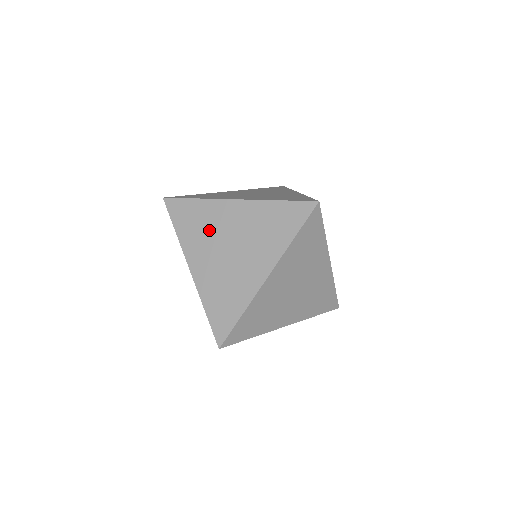
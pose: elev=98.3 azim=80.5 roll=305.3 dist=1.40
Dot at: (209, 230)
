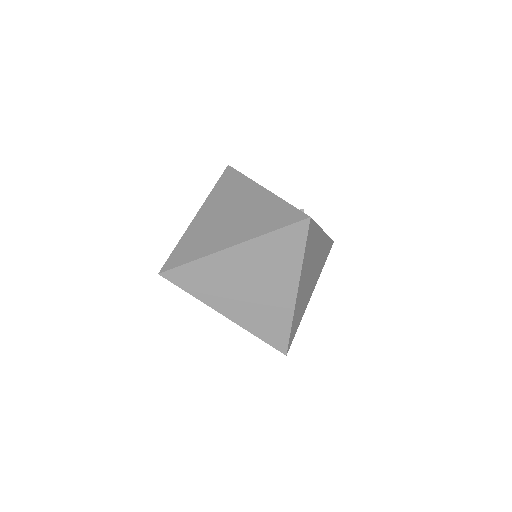
Dot at: occluded
